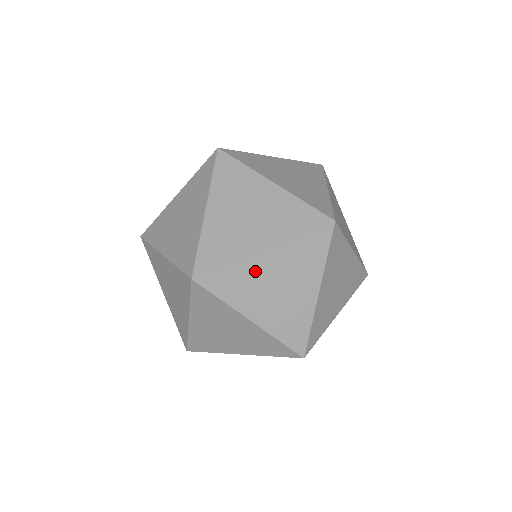
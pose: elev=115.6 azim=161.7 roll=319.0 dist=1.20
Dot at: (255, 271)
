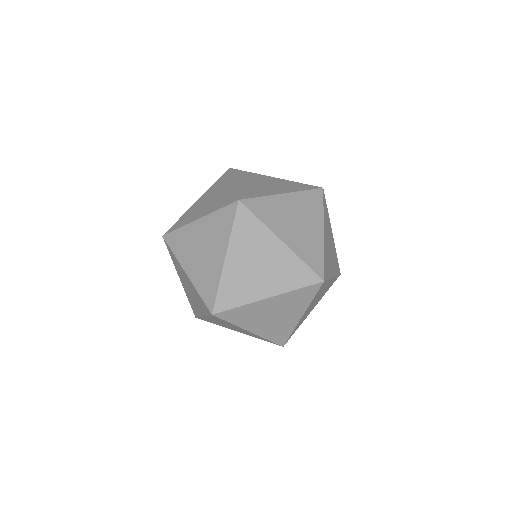
Dot at: (326, 248)
